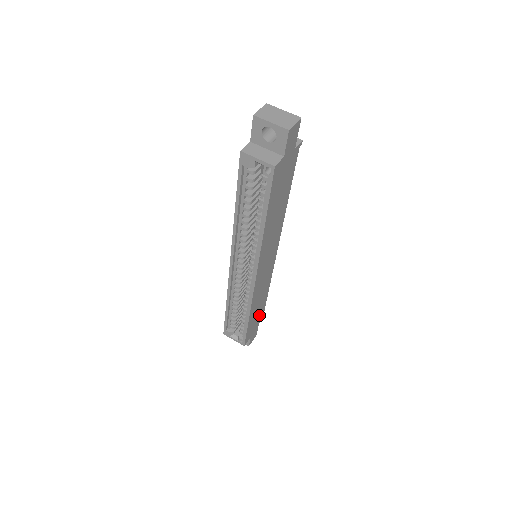
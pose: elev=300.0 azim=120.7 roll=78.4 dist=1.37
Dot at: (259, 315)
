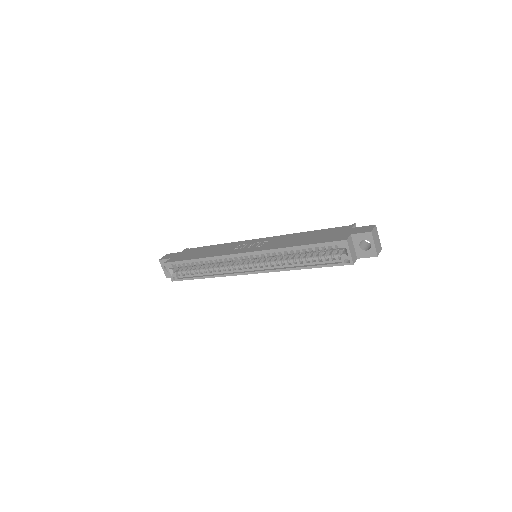
Dot at: occluded
